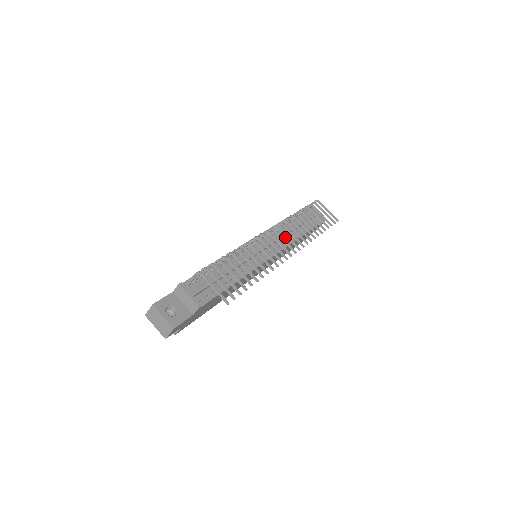
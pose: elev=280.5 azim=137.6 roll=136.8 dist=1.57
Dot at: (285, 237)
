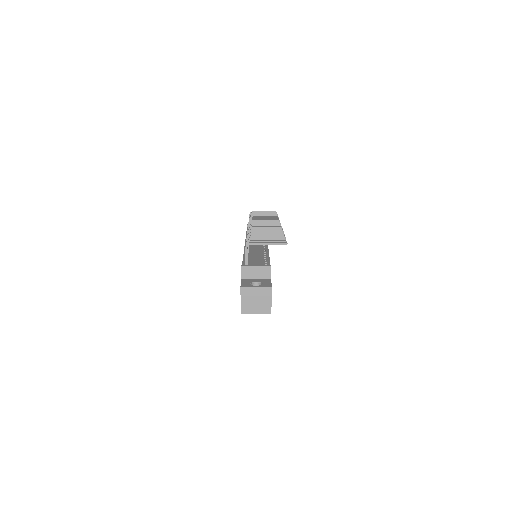
Dot at: occluded
